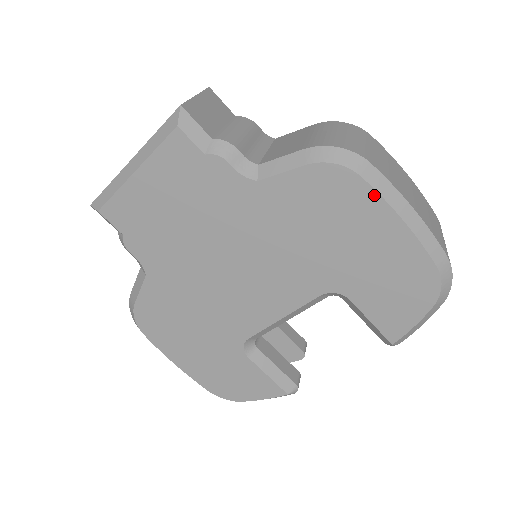
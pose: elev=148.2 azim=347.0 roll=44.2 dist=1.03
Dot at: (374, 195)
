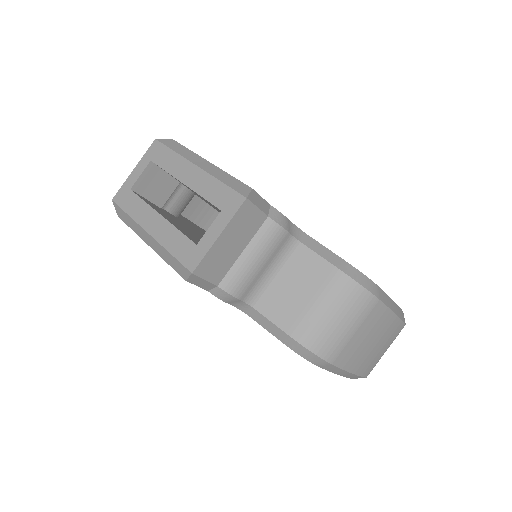
Dot at: occluded
